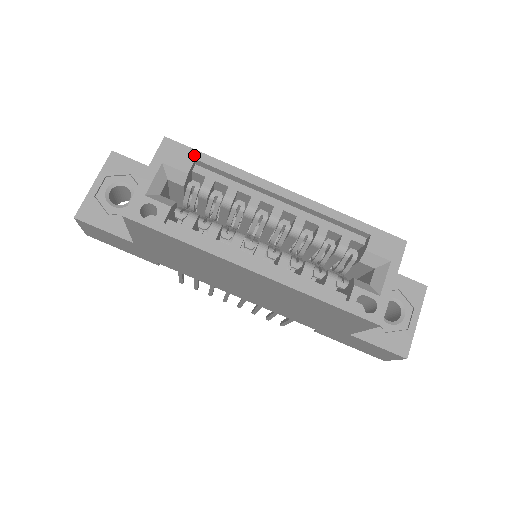
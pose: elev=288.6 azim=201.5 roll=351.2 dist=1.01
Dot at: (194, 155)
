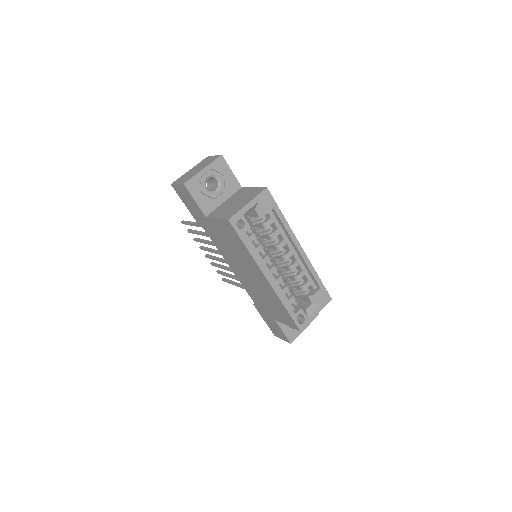
Dot at: (274, 206)
